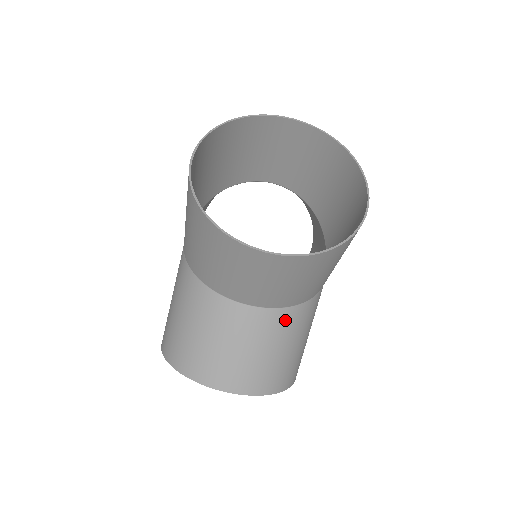
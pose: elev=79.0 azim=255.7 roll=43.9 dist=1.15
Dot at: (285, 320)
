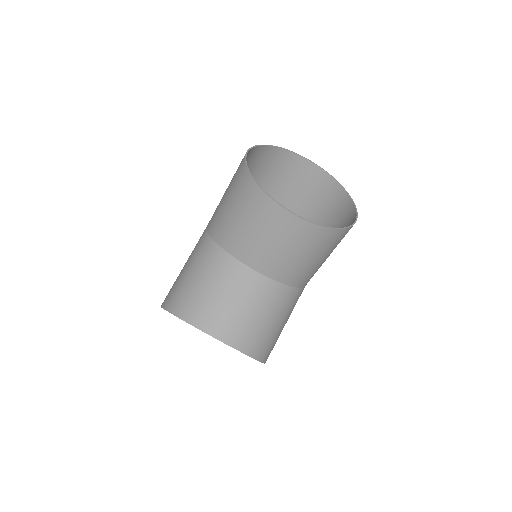
Dot at: (278, 294)
